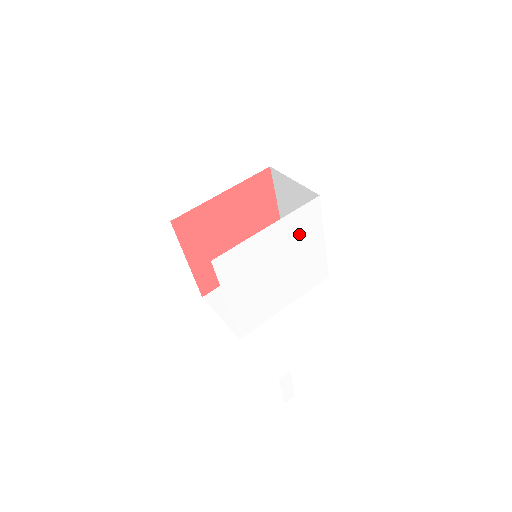
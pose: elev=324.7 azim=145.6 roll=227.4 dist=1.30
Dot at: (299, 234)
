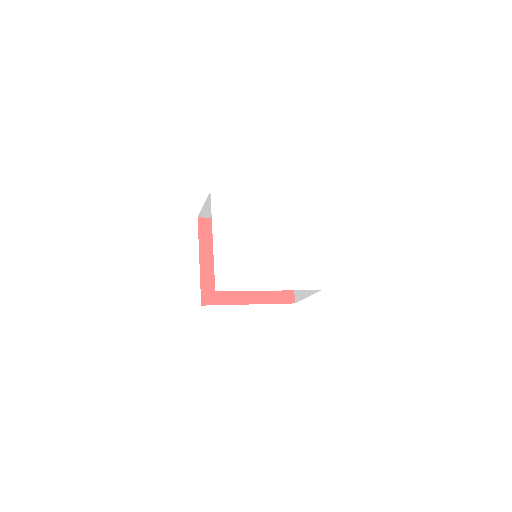
Dot at: (291, 220)
